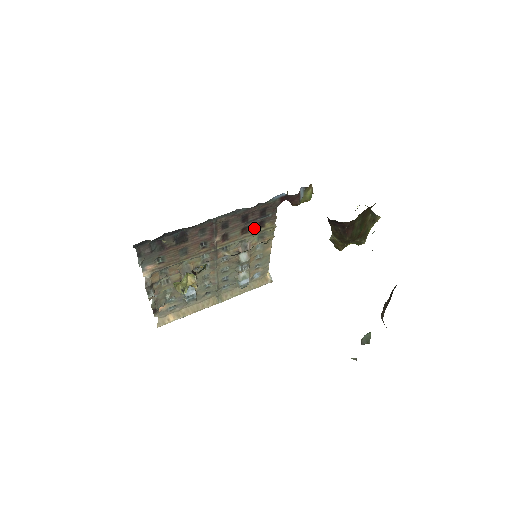
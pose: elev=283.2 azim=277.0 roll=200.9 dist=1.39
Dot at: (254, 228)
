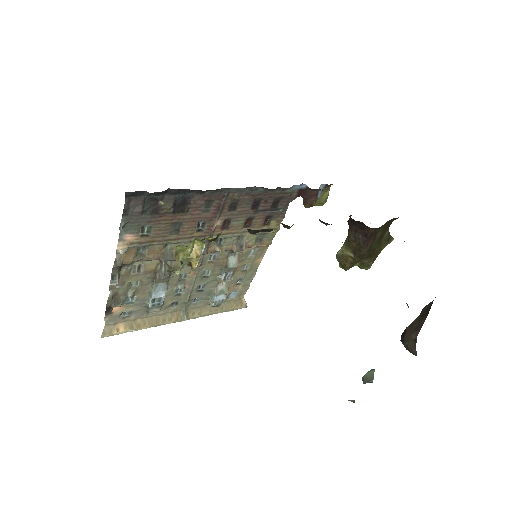
Dot at: (259, 223)
